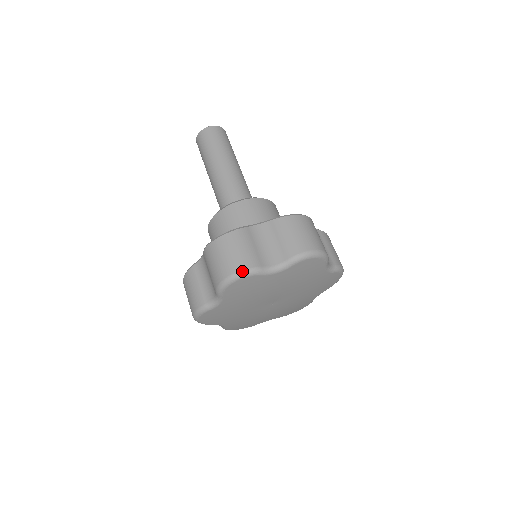
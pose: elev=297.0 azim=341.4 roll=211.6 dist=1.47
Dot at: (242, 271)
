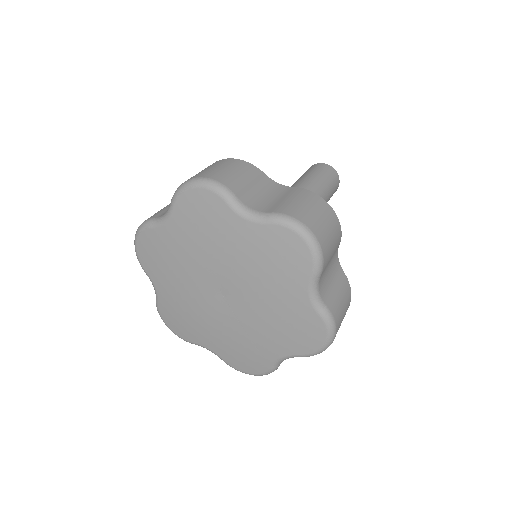
Dot at: (139, 227)
